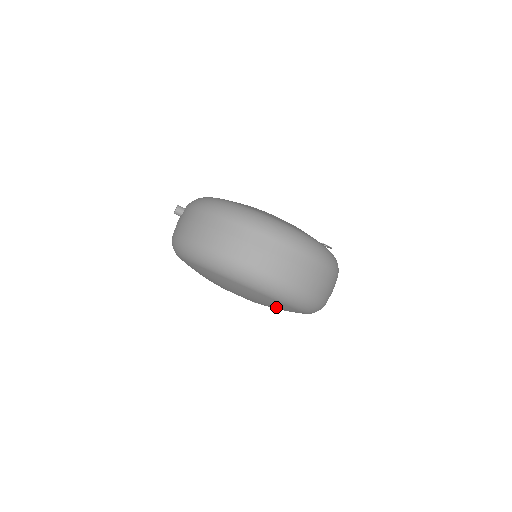
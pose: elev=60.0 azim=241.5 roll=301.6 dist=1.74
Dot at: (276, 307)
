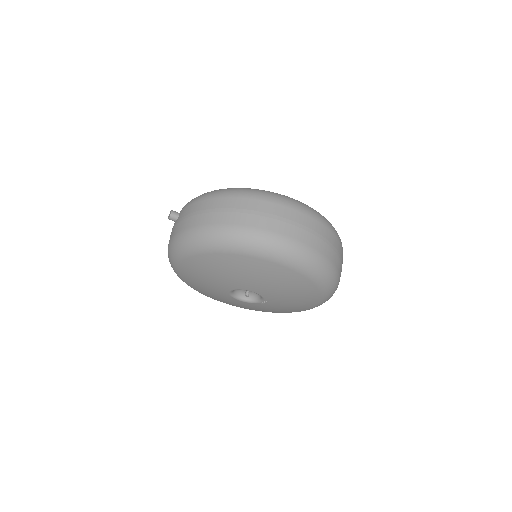
Dot at: (294, 292)
